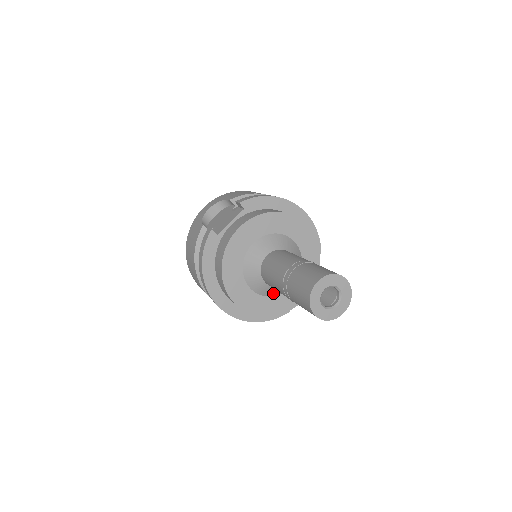
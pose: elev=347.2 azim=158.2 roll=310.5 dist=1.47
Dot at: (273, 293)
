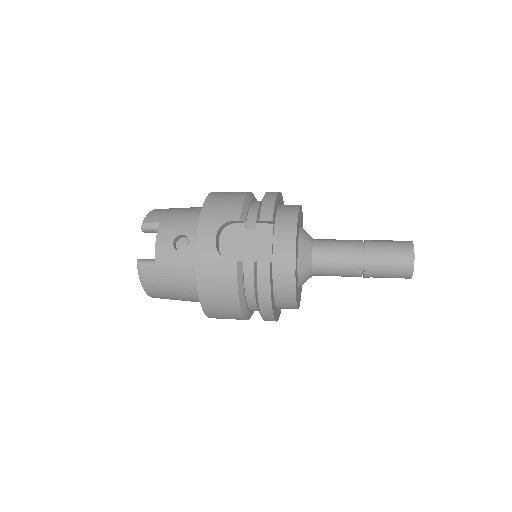
Dot at: occluded
